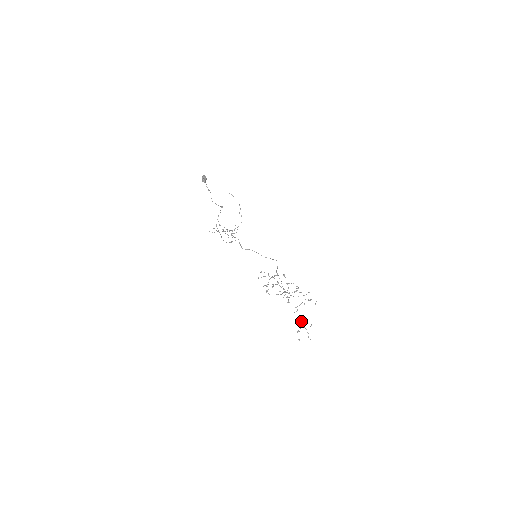
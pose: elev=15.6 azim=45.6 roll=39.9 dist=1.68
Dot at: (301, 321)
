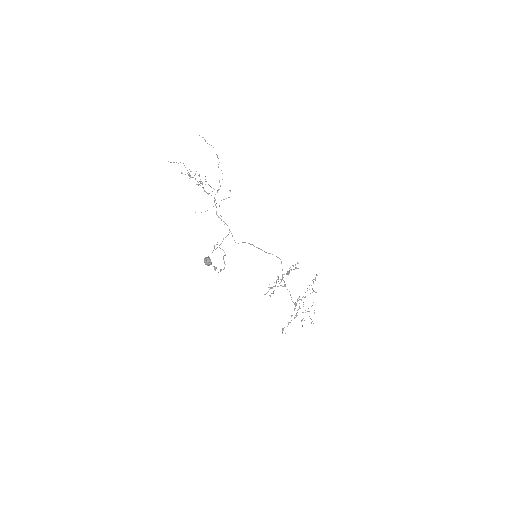
Dot at: occluded
